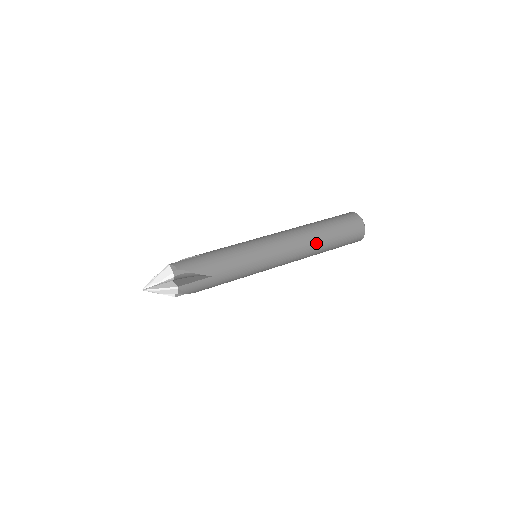
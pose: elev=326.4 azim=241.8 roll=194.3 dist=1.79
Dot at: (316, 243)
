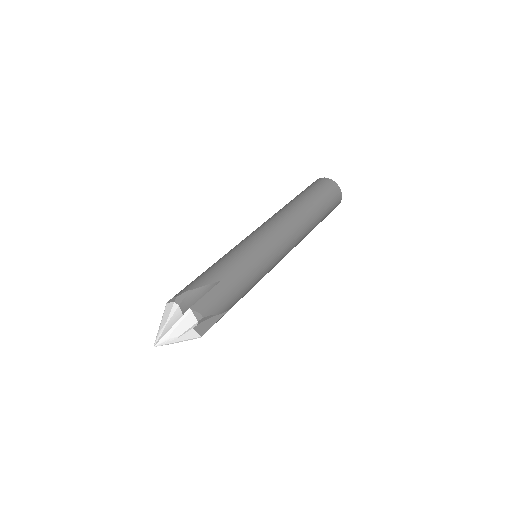
Dot at: (300, 209)
